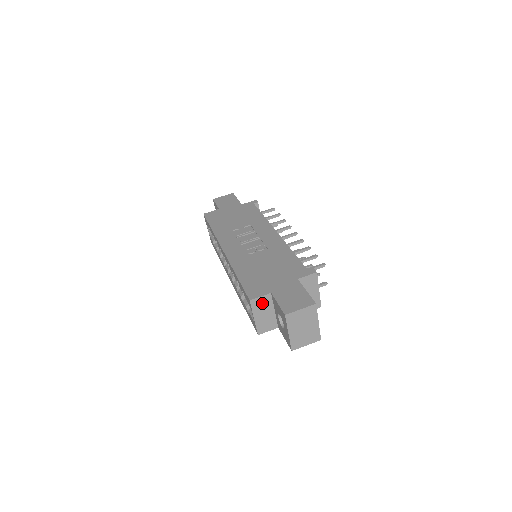
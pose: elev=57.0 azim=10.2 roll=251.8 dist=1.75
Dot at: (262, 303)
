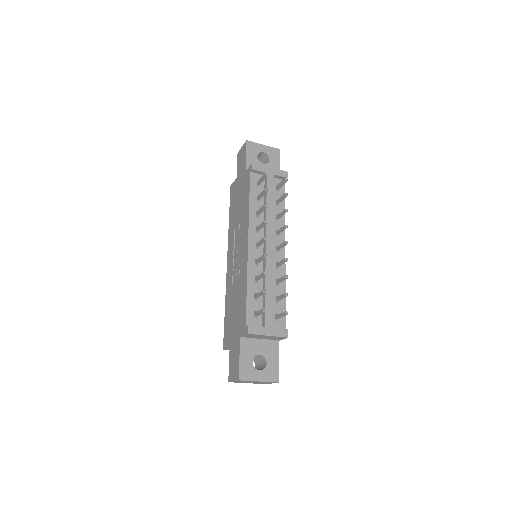
Dot at: occluded
